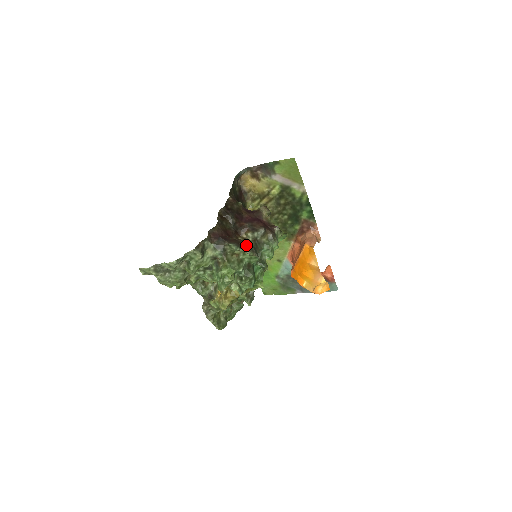
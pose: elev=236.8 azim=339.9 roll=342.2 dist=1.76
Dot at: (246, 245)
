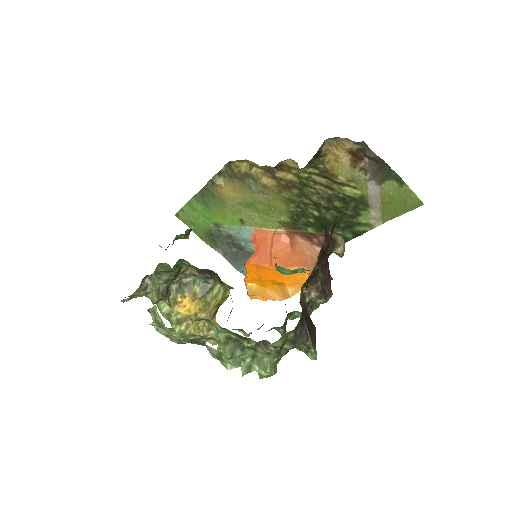
Dot at: occluded
